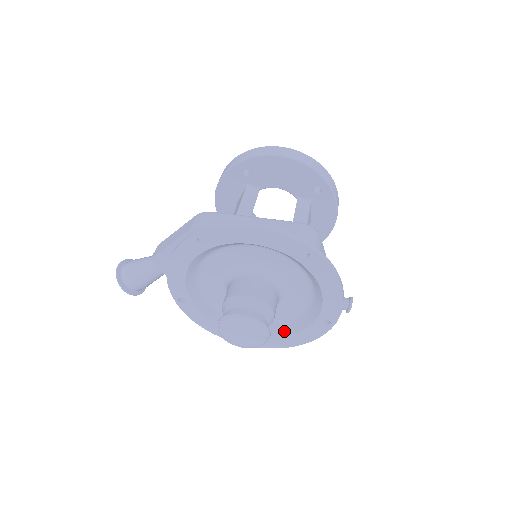
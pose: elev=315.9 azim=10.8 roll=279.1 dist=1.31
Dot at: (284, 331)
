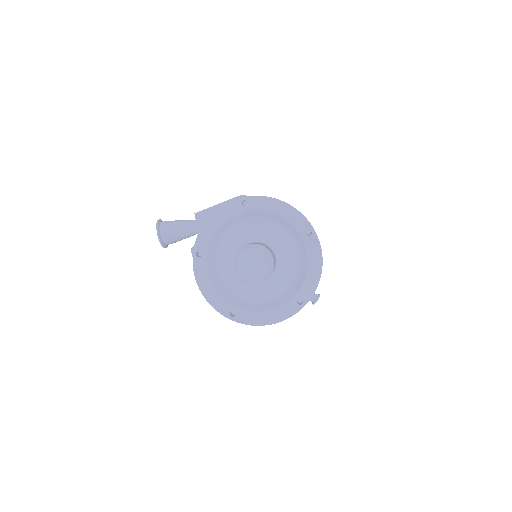
Dot at: (262, 308)
